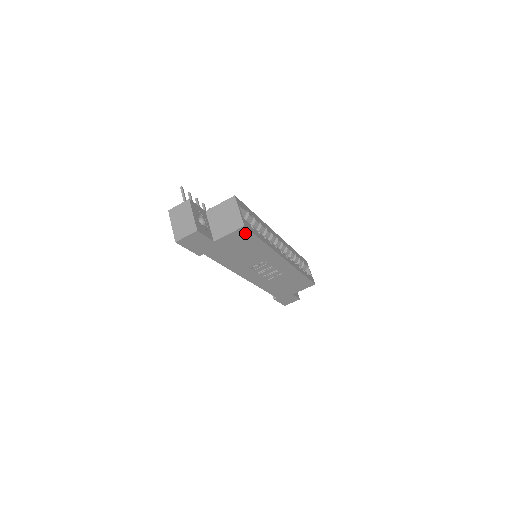
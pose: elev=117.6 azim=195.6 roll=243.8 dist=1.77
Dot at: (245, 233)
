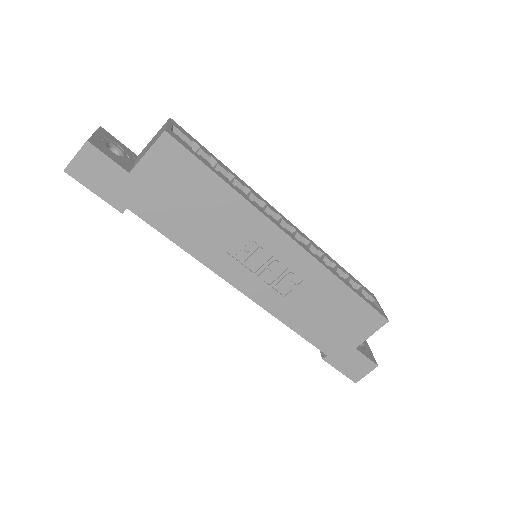
Dot at: (176, 152)
